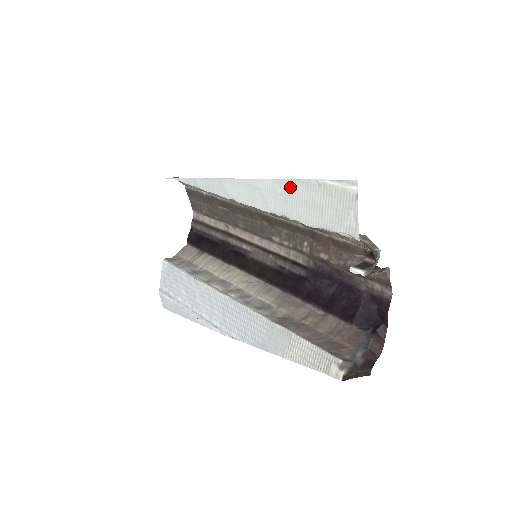
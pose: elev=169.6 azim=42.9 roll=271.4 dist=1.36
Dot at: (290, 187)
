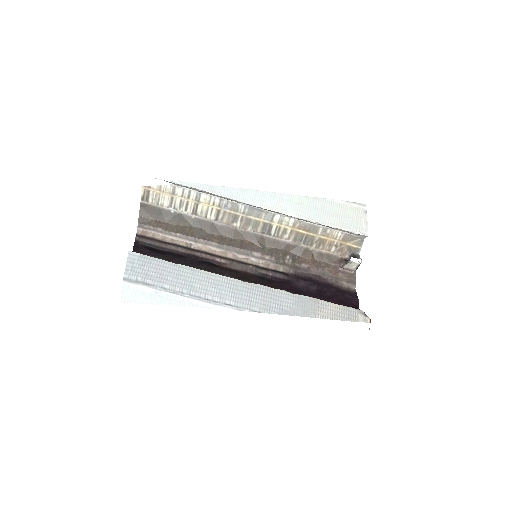
Dot at: (316, 202)
